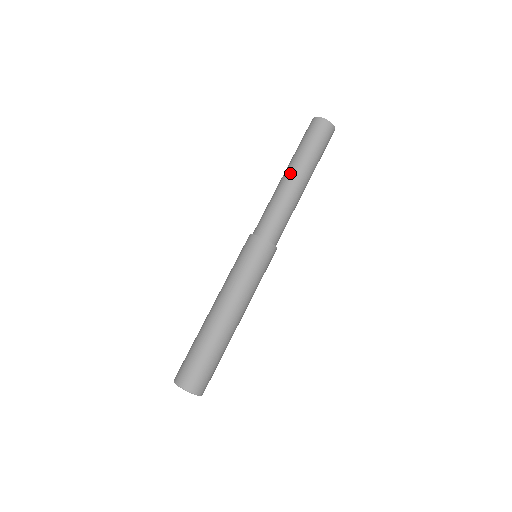
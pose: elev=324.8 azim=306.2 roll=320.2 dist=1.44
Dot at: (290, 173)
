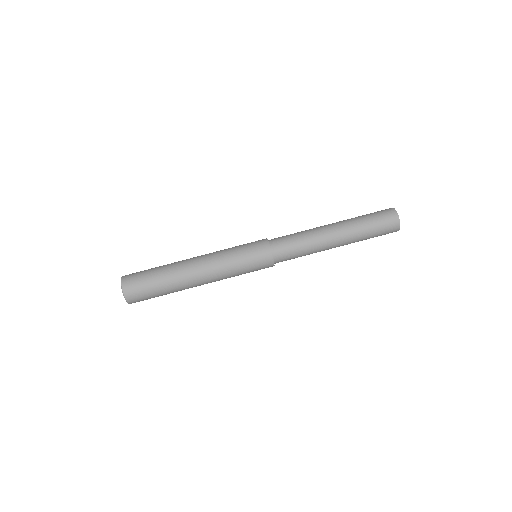
Dot at: (337, 232)
